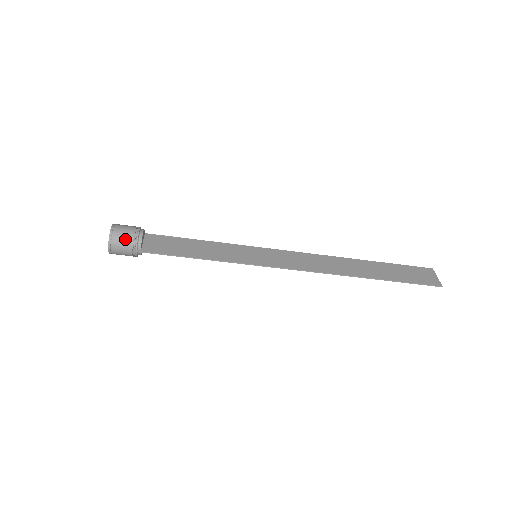
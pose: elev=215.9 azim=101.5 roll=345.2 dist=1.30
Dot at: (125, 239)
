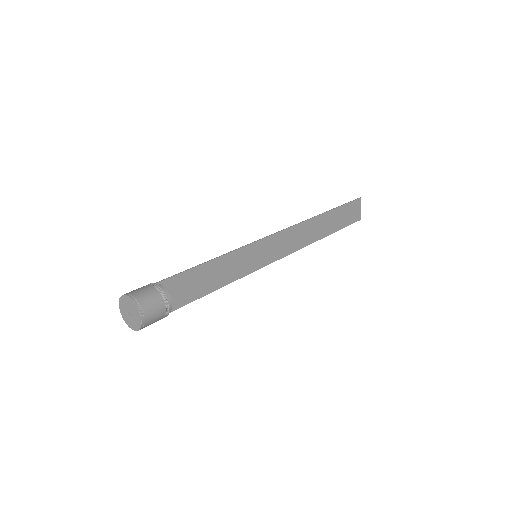
Dot at: (156, 321)
